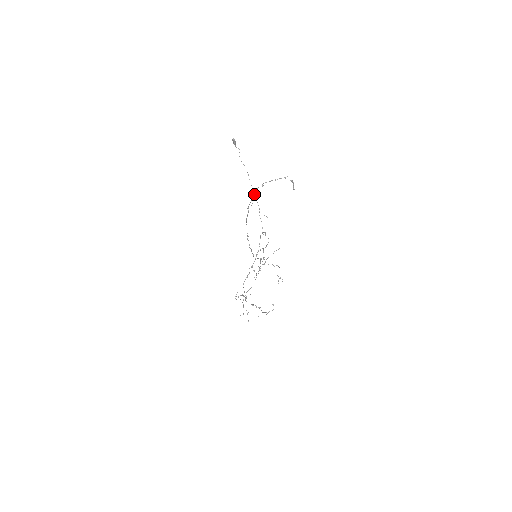
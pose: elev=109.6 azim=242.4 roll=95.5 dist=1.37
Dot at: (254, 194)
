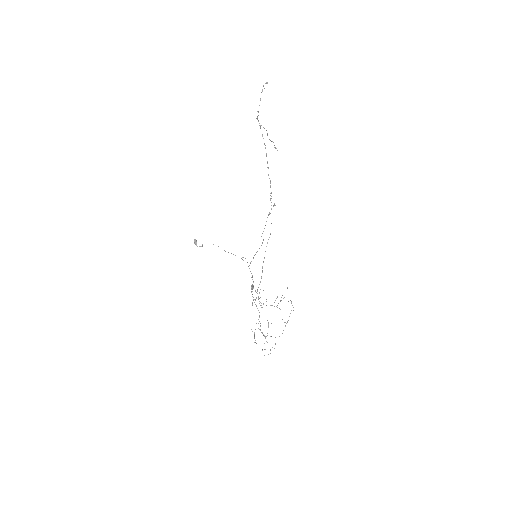
Dot at: (257, 118)
